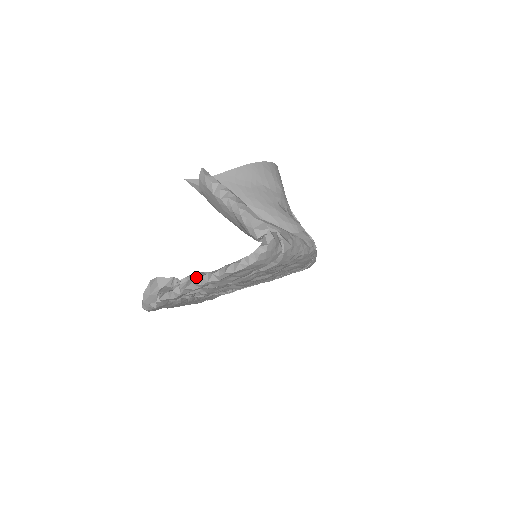
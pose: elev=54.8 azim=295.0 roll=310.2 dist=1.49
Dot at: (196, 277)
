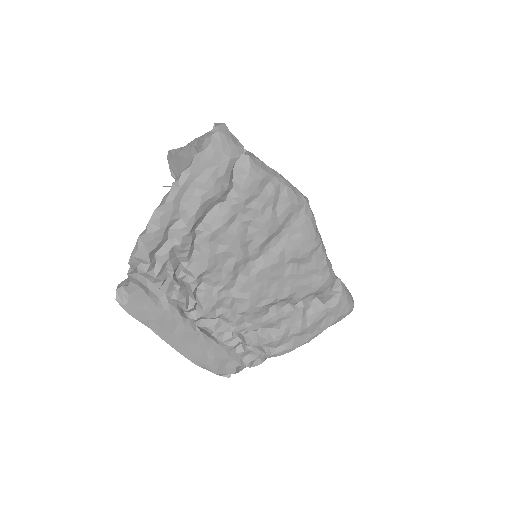
Dot at: (160, 204)
